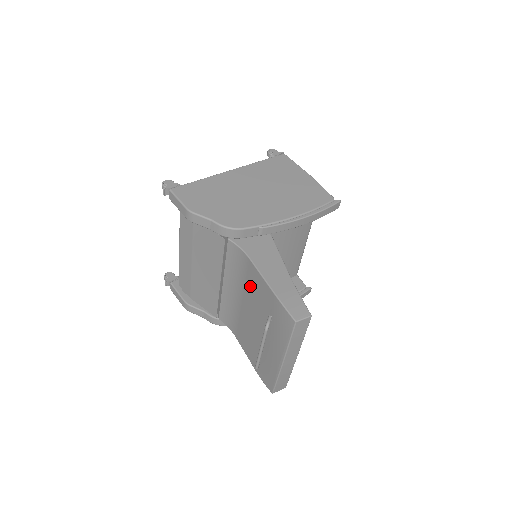
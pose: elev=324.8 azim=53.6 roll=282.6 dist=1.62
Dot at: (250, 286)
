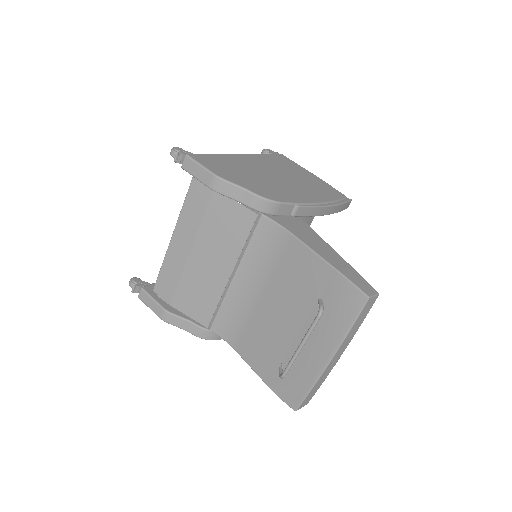
Dot at: (286, 271)
